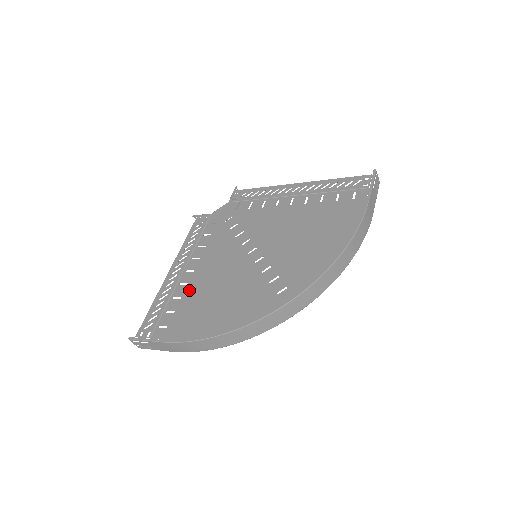
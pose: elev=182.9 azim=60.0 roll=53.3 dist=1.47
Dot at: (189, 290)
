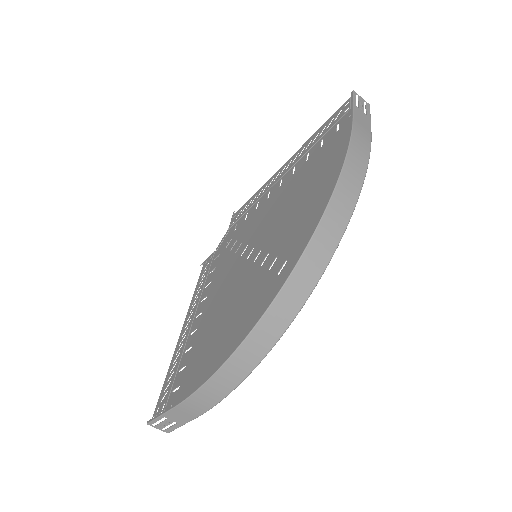
Dot at: (198, 334)
